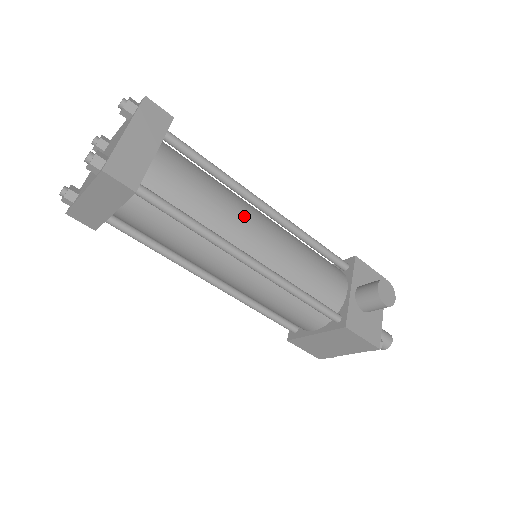
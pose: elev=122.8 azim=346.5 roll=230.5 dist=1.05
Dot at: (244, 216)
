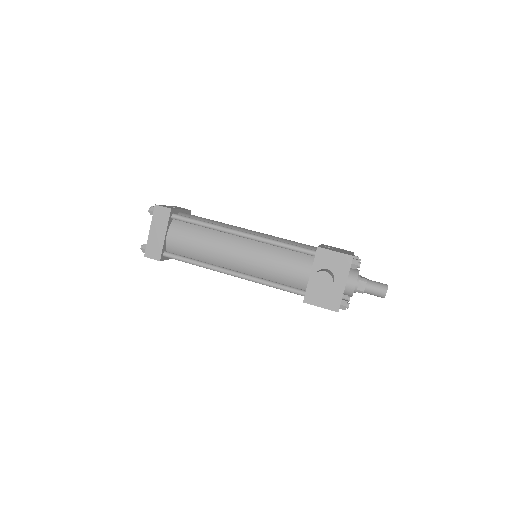
Dot at: (222, 249)
